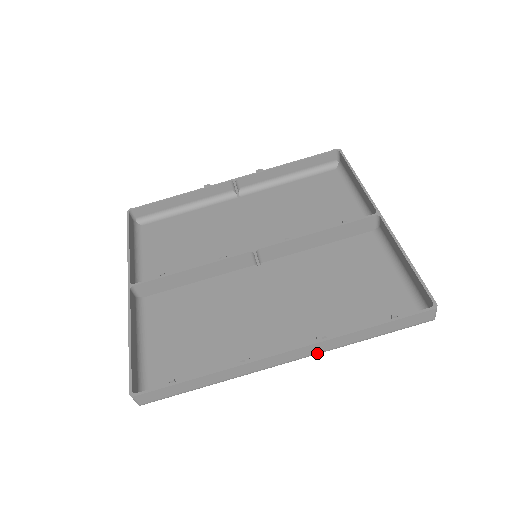
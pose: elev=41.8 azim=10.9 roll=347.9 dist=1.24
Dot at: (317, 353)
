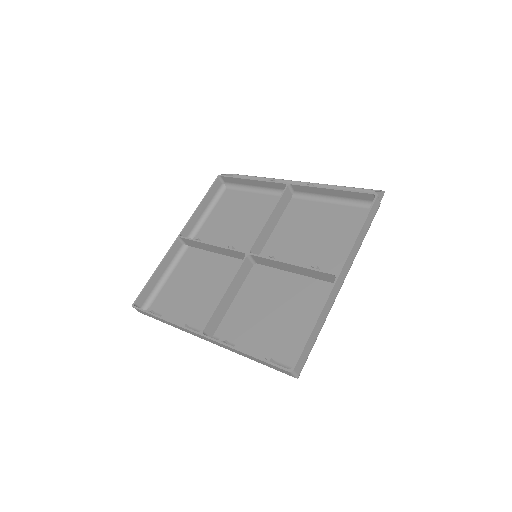
Dot at: (223, 347)
